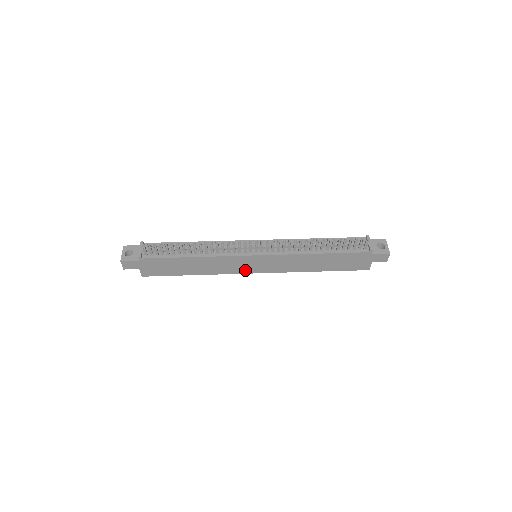
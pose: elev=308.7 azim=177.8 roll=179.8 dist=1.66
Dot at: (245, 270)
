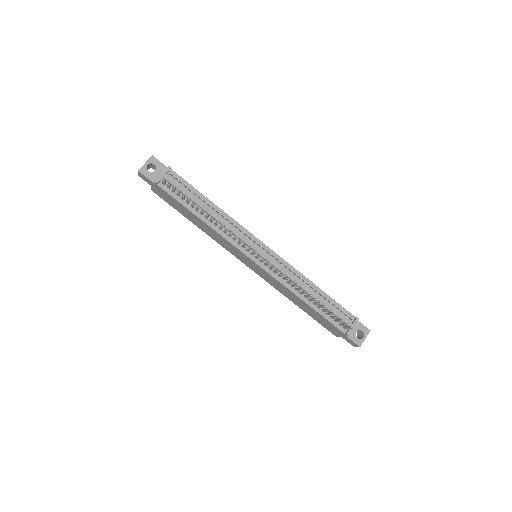
Dot at: (239, 257)
